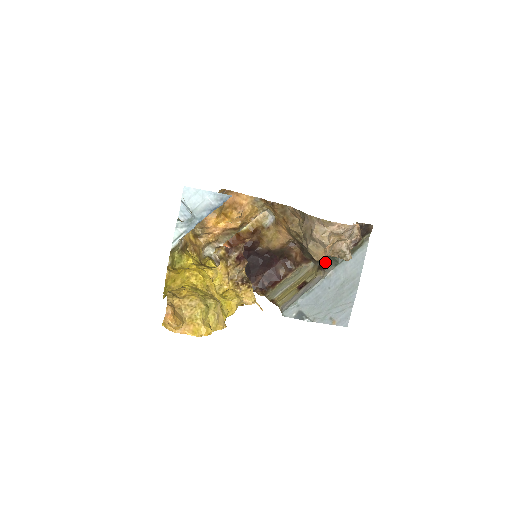
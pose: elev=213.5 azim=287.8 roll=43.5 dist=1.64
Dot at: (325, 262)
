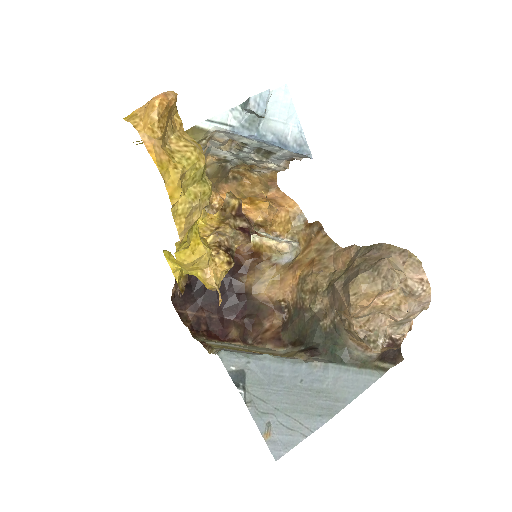
Dot at: (318, 348)
